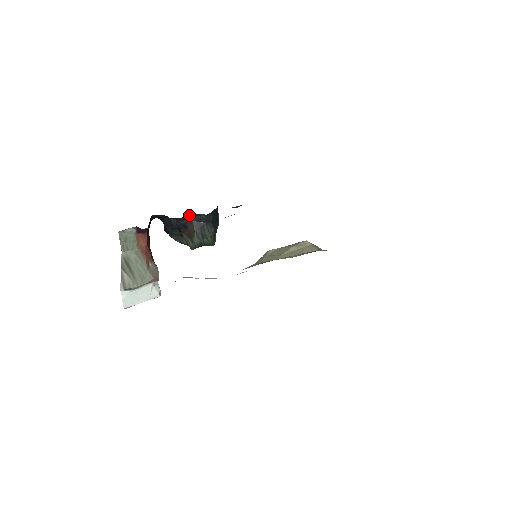
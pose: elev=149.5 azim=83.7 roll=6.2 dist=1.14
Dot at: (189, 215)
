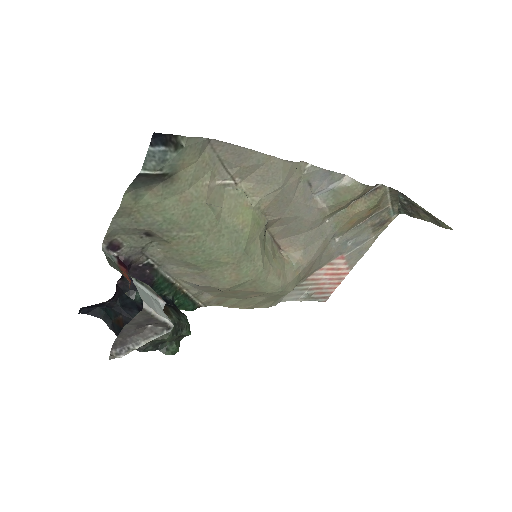
Dot at: occluded
